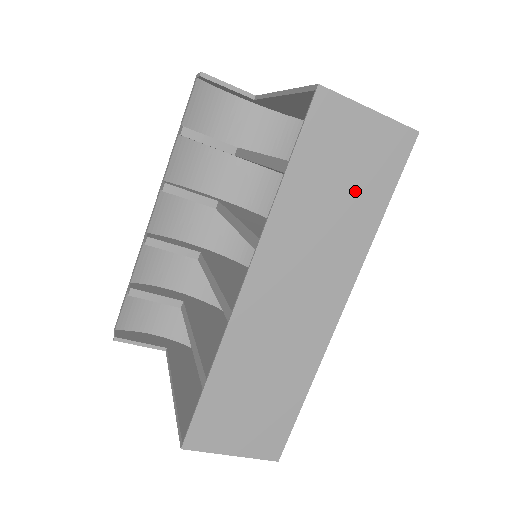
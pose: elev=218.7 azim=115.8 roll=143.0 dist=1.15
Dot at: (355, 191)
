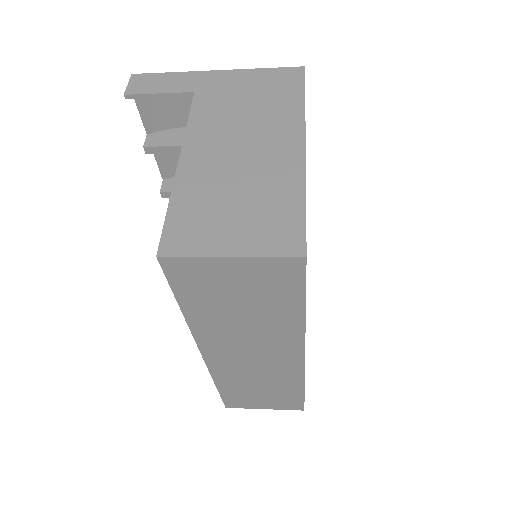
Dot at: (260, 305)
